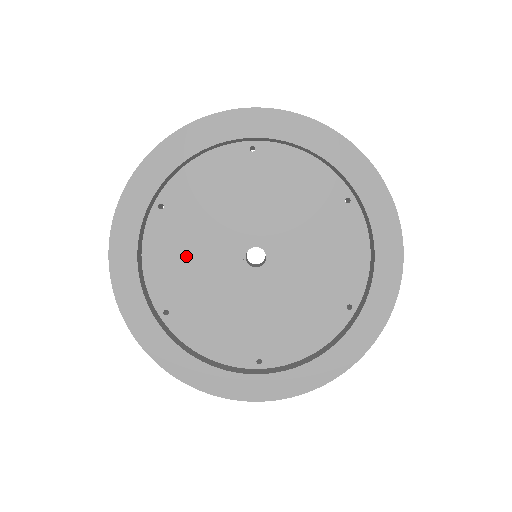
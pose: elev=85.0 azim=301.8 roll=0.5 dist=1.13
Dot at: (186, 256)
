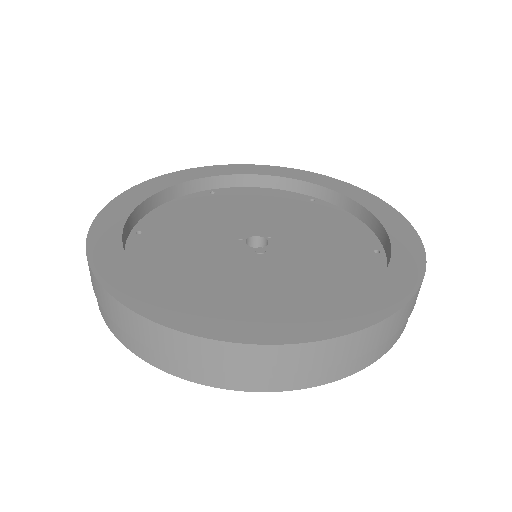
Dot at: (199, 217)
